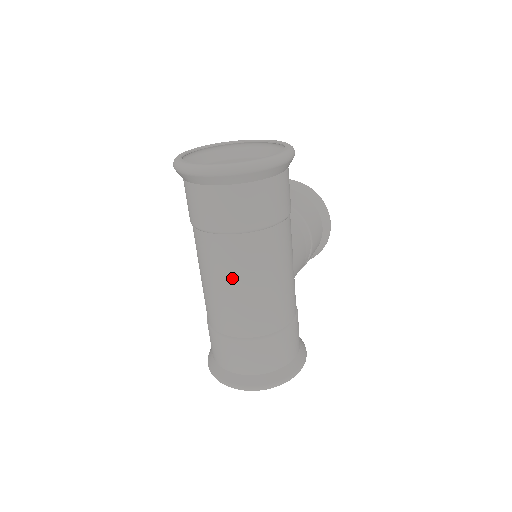
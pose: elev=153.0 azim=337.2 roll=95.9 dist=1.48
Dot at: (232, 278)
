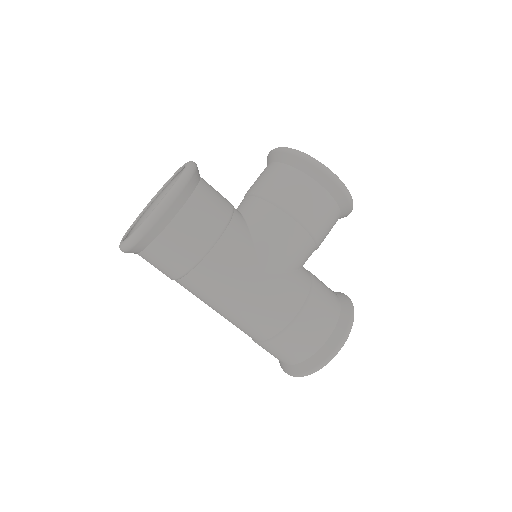
Dot at: (209, 305)
